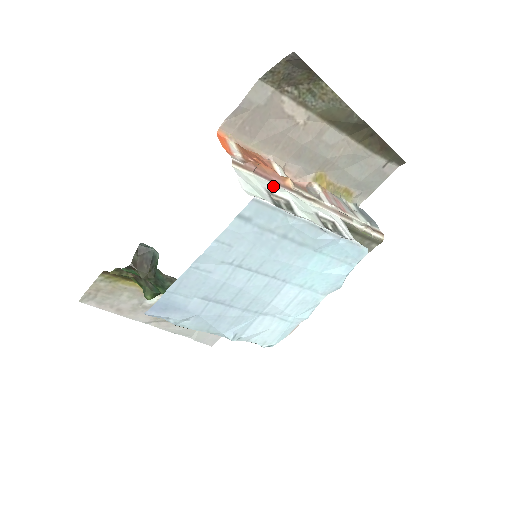
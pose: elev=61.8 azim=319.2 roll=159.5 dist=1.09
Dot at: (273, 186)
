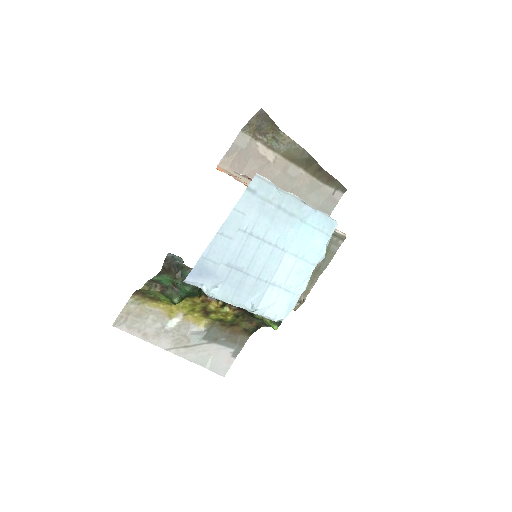
Dot at: occluded
